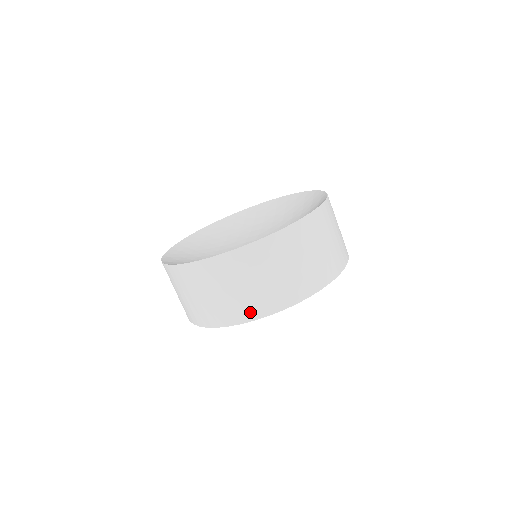
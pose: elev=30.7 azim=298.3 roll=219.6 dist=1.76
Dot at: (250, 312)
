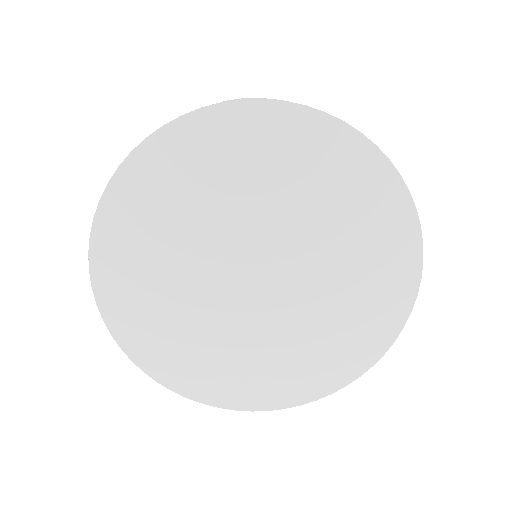
Dot at: occluded
